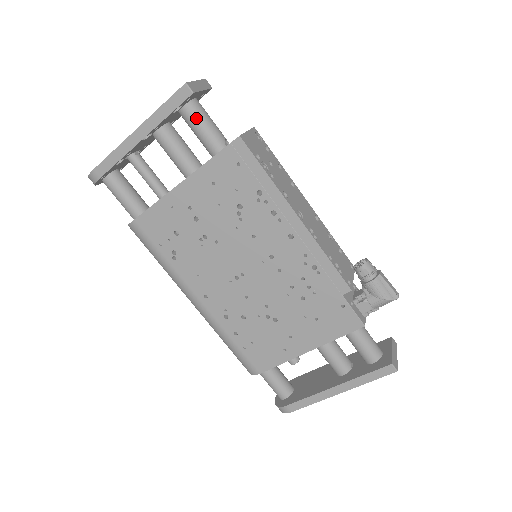
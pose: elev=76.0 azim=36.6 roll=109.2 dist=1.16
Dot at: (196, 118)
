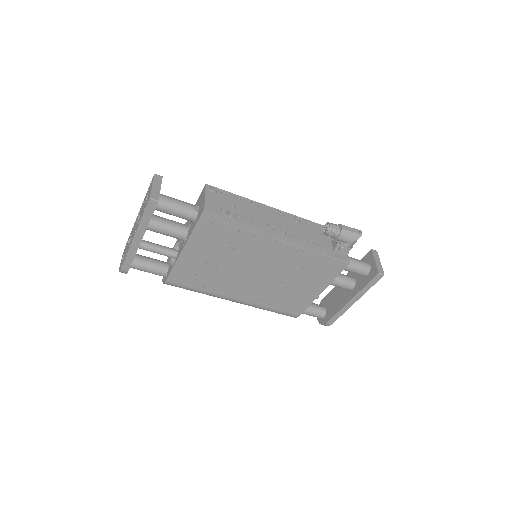
Dot at: (167, 208)
